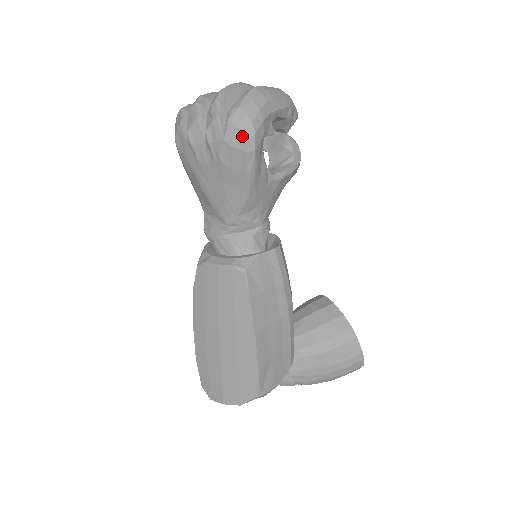
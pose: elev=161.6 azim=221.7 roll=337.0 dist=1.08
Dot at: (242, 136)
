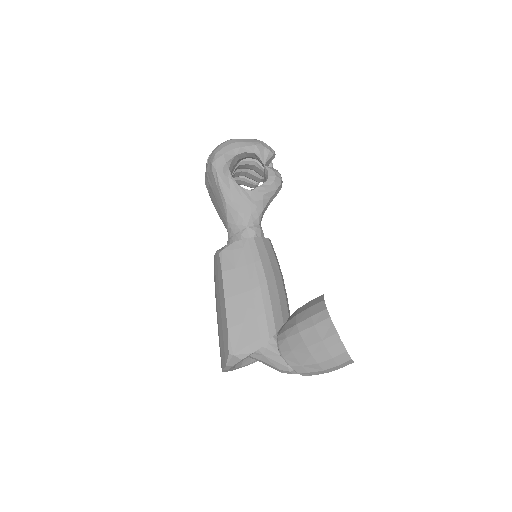
Dot at: (210, 164)
